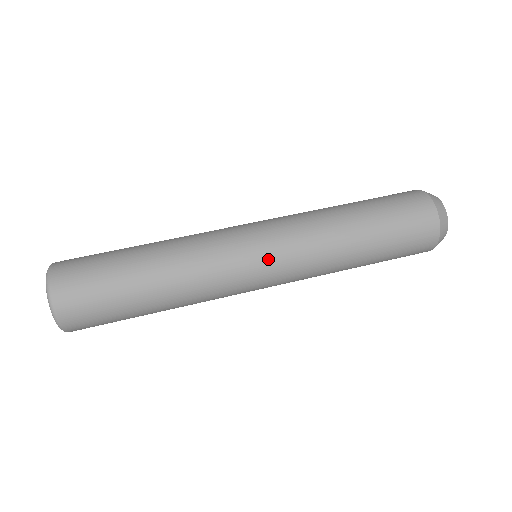
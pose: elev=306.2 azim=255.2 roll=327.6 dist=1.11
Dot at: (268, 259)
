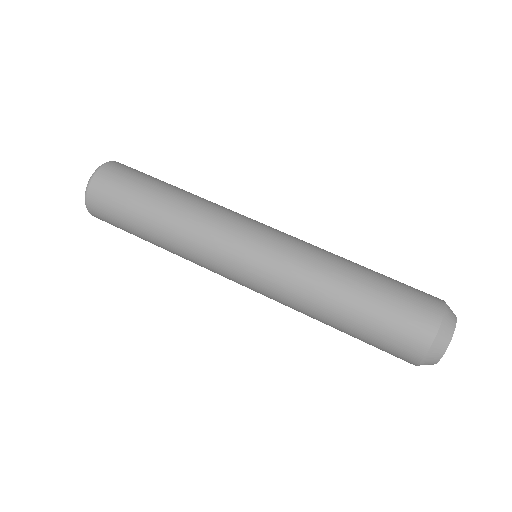
Dot at: occluded
